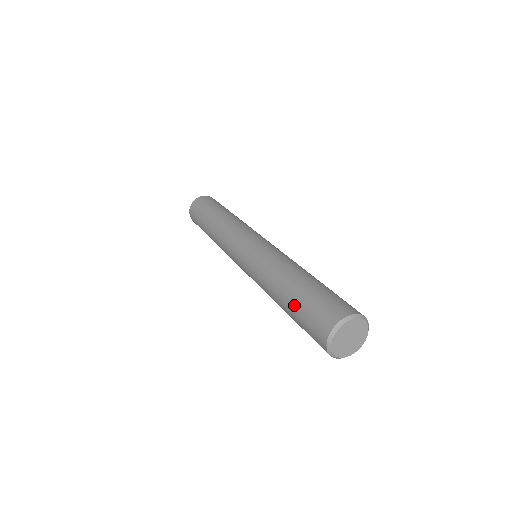
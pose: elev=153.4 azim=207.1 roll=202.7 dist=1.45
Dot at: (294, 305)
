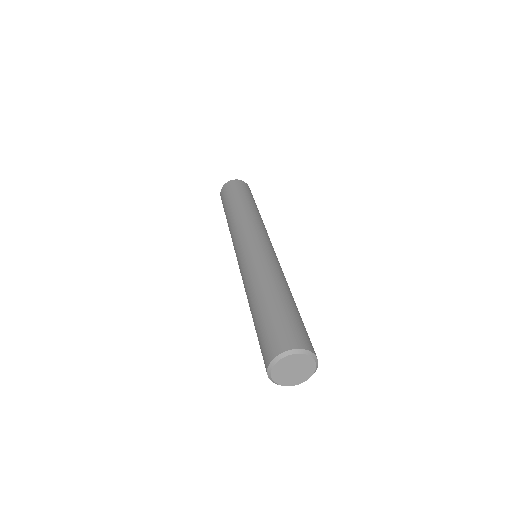
Dot at: (258, 320)
